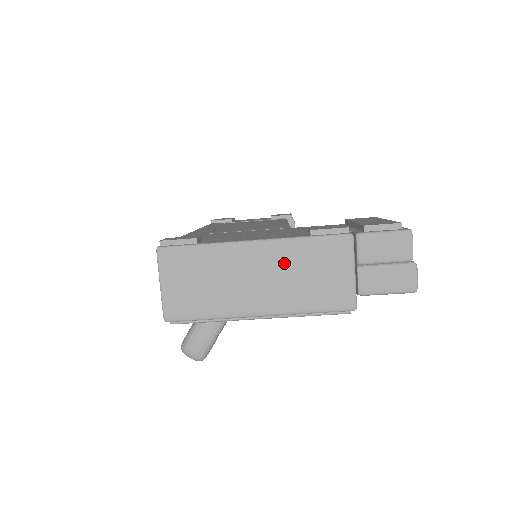
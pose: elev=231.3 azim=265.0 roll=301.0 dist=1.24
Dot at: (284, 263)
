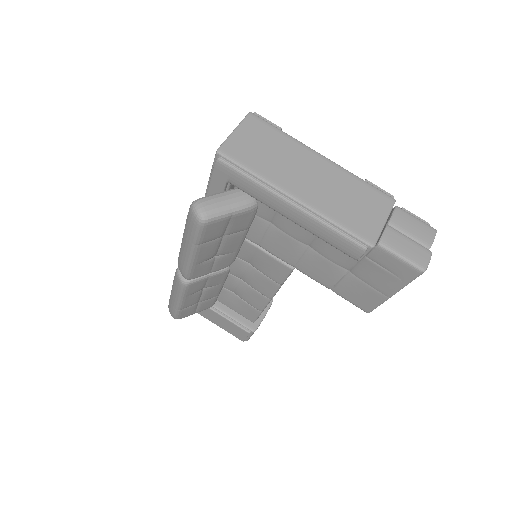
Dot at: (337, 181)
